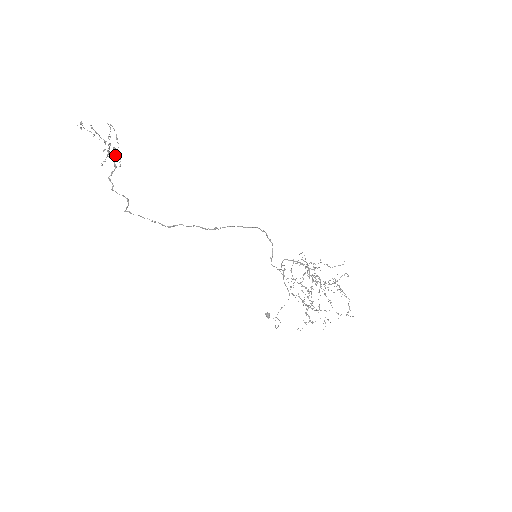
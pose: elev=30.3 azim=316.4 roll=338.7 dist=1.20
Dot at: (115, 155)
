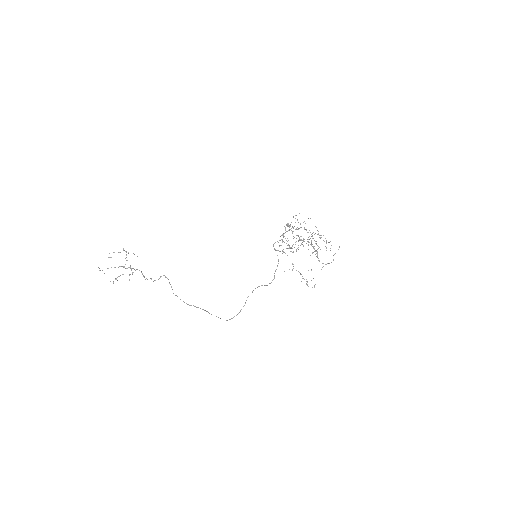
Dot at: occluded
